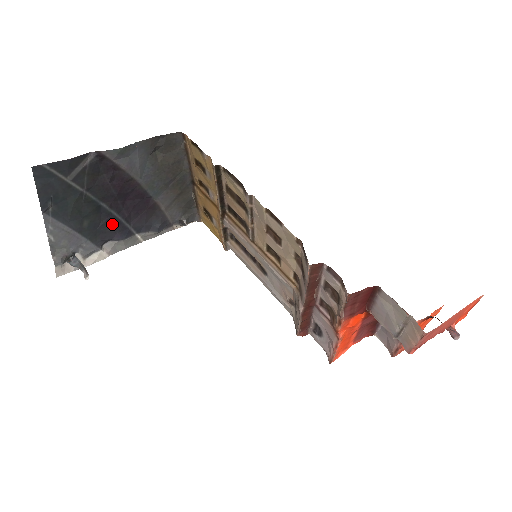
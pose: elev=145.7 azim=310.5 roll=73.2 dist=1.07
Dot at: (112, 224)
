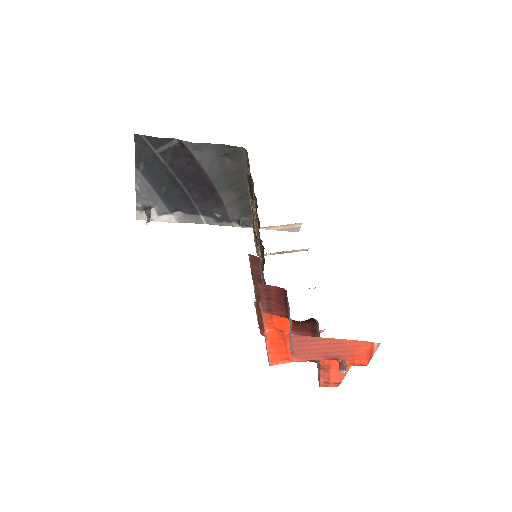
Dot at: (183, 198)
